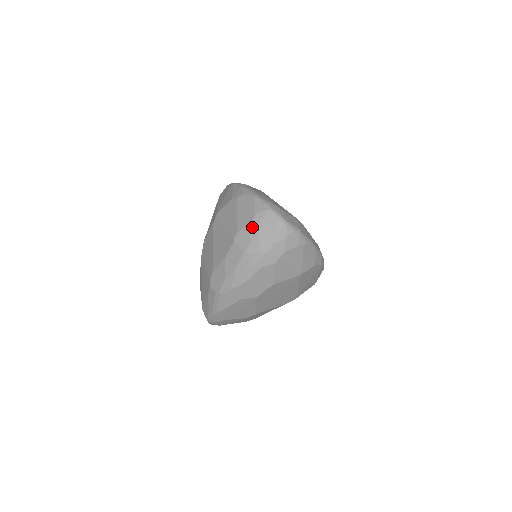
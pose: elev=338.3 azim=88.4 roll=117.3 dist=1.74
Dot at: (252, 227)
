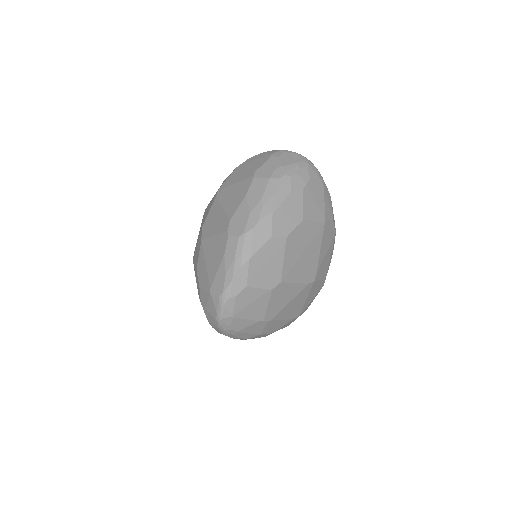
Dot at: (272, 161)
